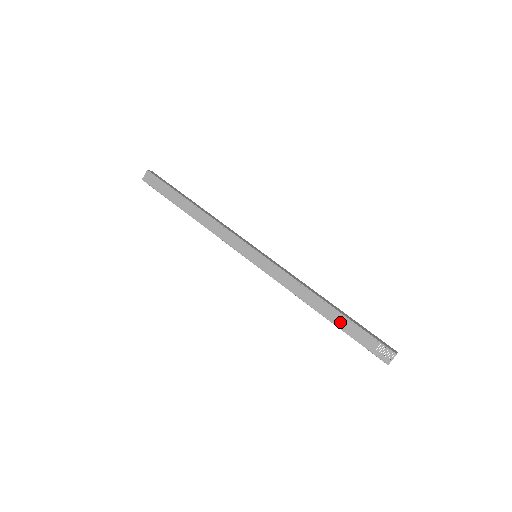
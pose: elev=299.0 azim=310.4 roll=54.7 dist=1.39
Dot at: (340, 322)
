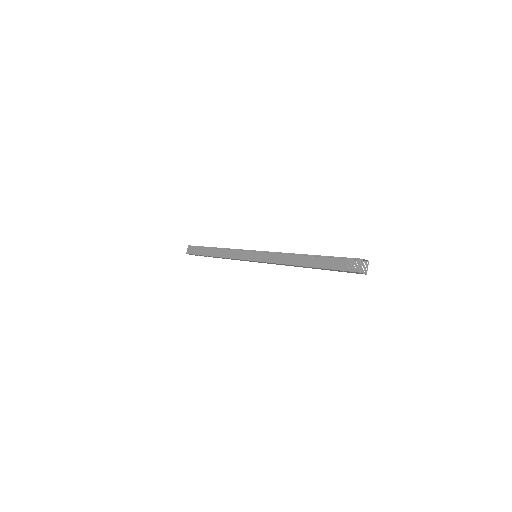
Dot at: (316, 262)
